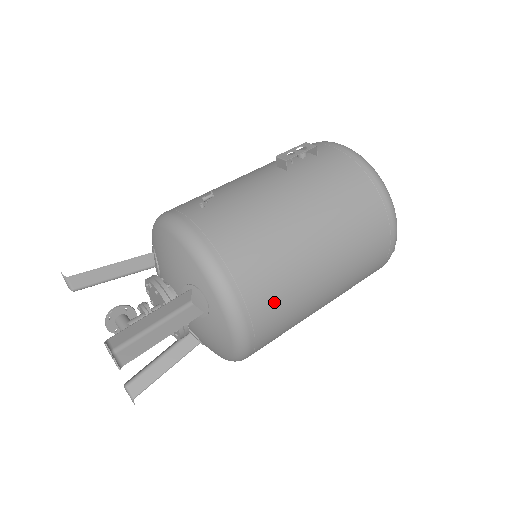
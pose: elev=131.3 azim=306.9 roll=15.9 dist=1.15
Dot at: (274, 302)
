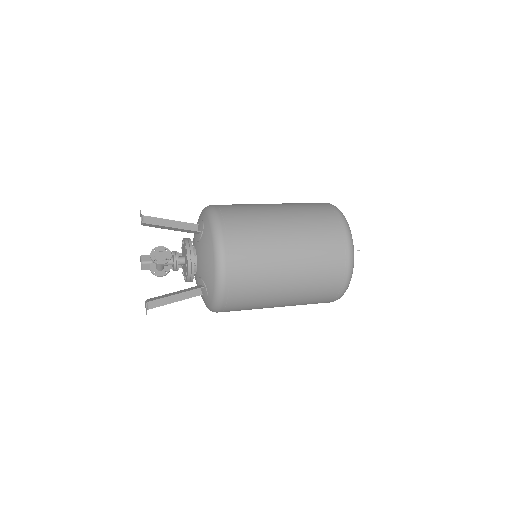
Dot at: (242, 222)
